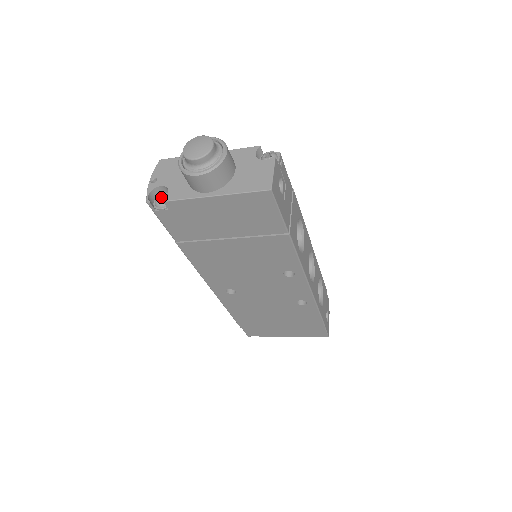
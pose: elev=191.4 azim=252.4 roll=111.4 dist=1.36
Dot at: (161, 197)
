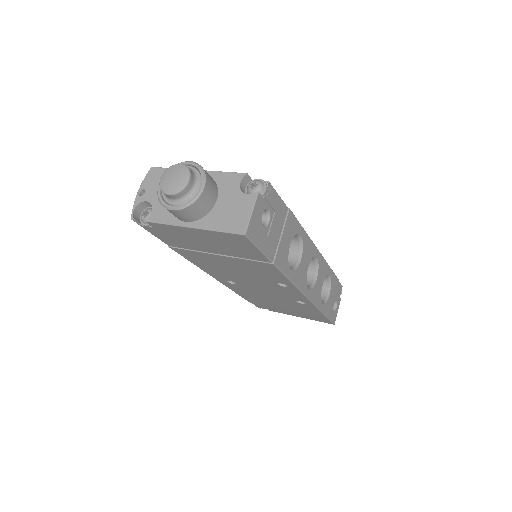
Dot at: (147, 212)
